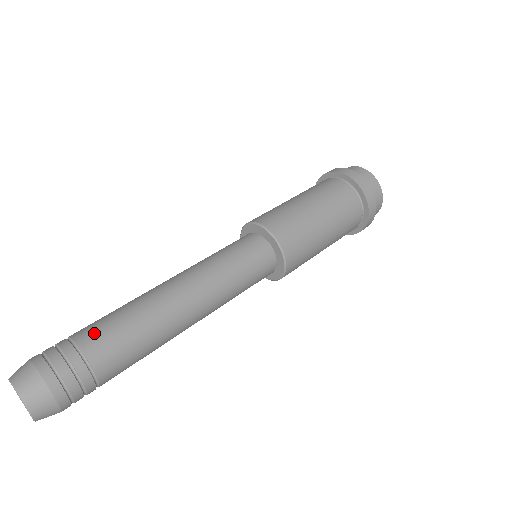
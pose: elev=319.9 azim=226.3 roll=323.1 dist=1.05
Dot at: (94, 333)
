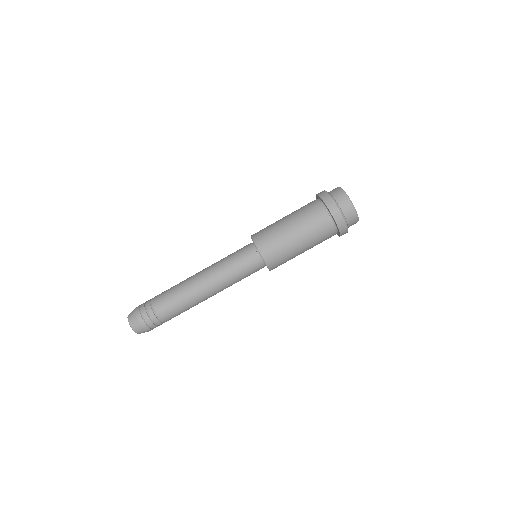
Dot at: (159, 298)
